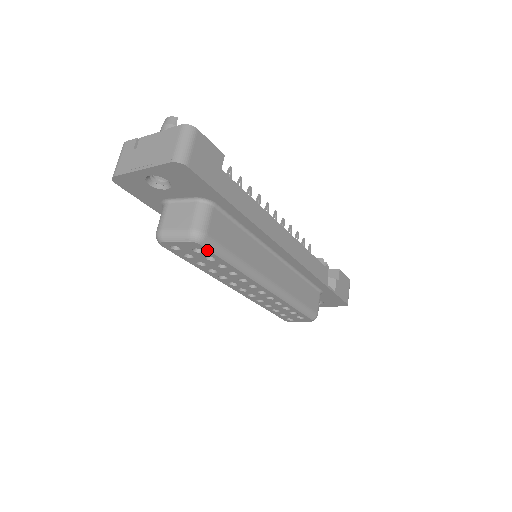
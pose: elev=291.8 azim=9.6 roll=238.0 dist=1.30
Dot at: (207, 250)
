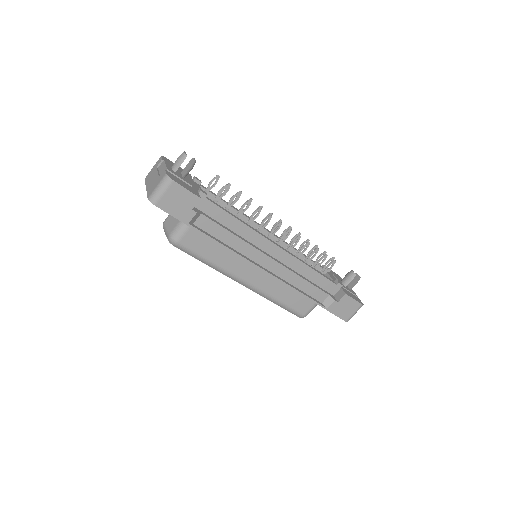
Dot at: (182, 250)
